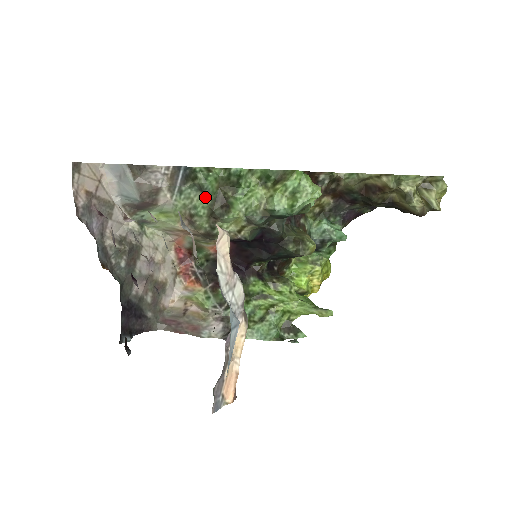
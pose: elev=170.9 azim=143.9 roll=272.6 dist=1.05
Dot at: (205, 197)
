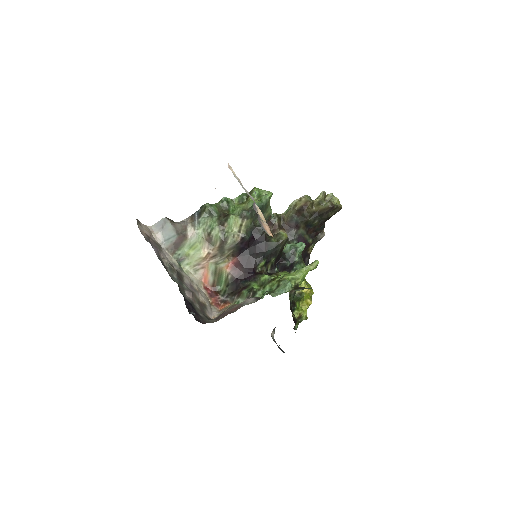
Dot at: (213, 217)
